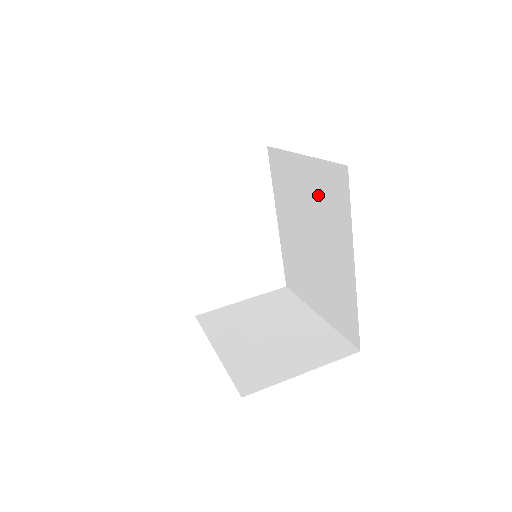
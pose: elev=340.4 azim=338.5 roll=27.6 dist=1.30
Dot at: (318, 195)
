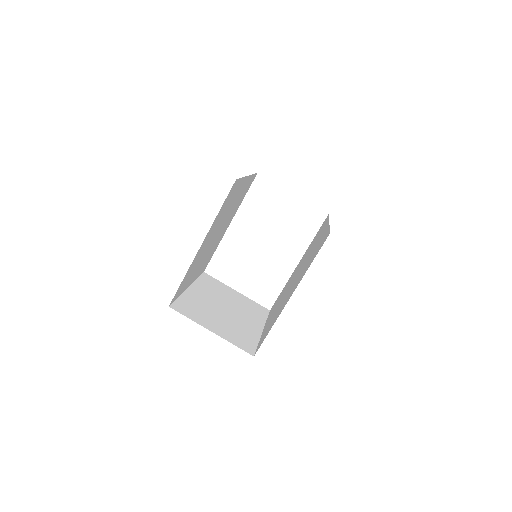
Dot at: occluded
